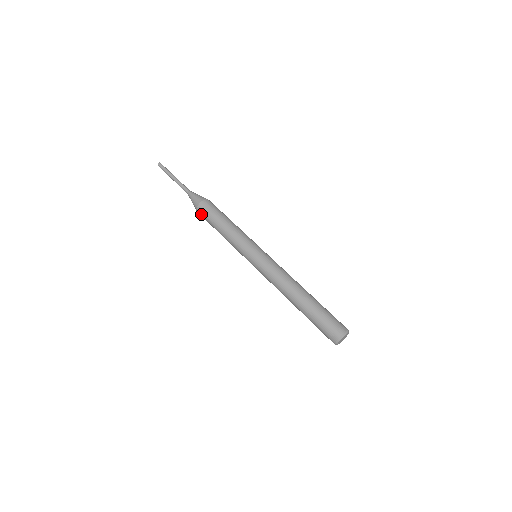
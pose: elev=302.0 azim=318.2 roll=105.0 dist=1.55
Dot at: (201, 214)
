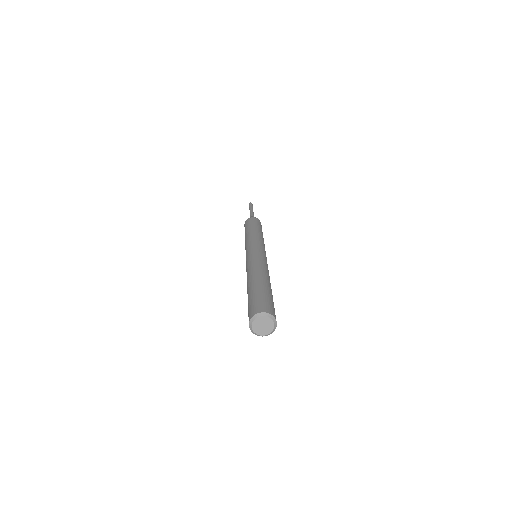
Dot at: occluded
